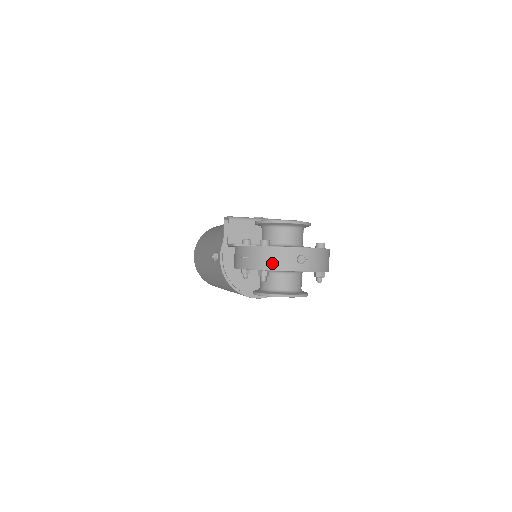
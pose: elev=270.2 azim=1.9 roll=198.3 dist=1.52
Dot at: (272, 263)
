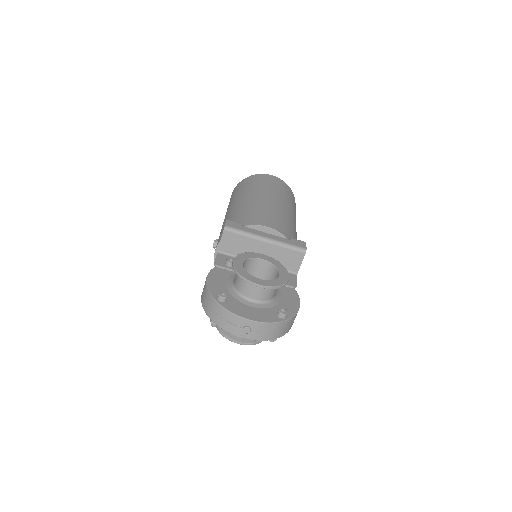
Dot at: (220, 321)
